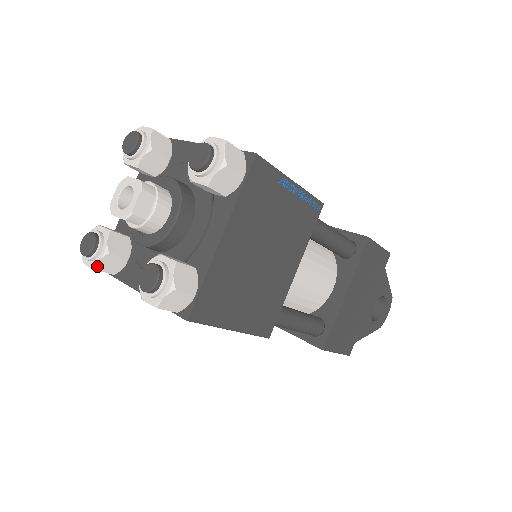
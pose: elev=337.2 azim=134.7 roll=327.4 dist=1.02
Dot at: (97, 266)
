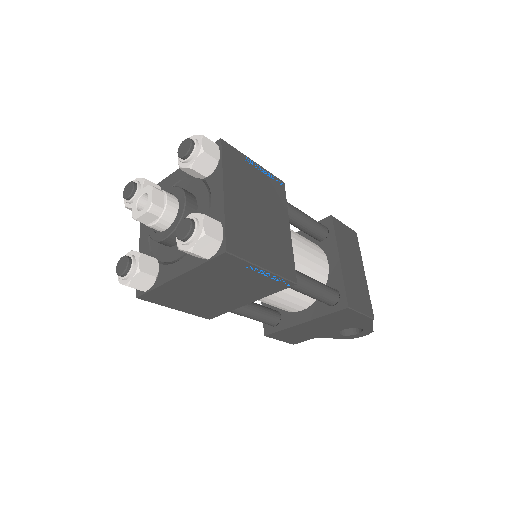
Dot at: (127, 208)
